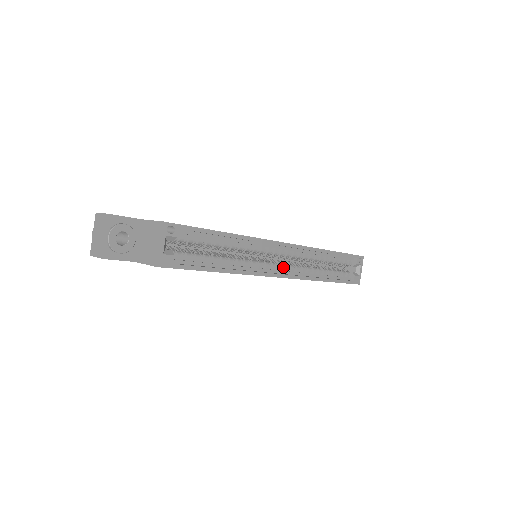
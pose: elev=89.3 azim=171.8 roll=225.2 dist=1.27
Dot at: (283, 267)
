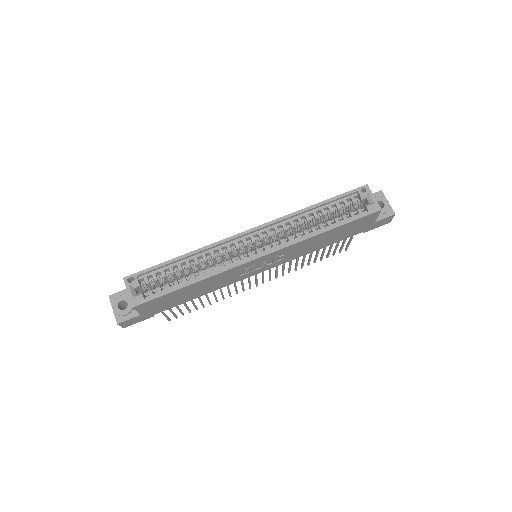
Dot at: (263, 248)
